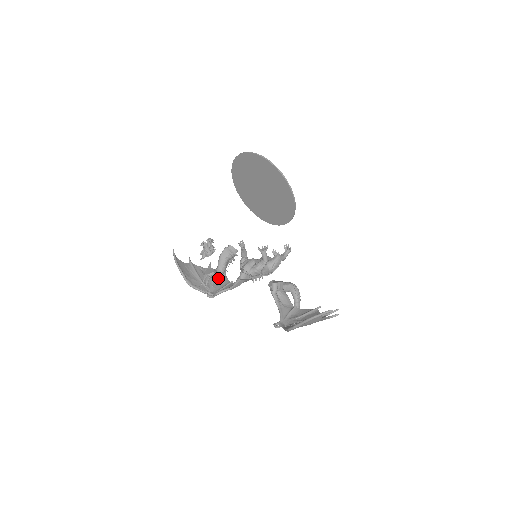
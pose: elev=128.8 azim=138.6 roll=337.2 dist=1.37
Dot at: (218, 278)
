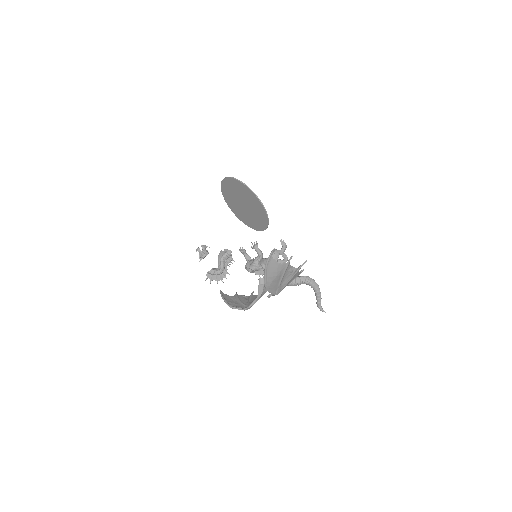
Dot at: (221, 276)
